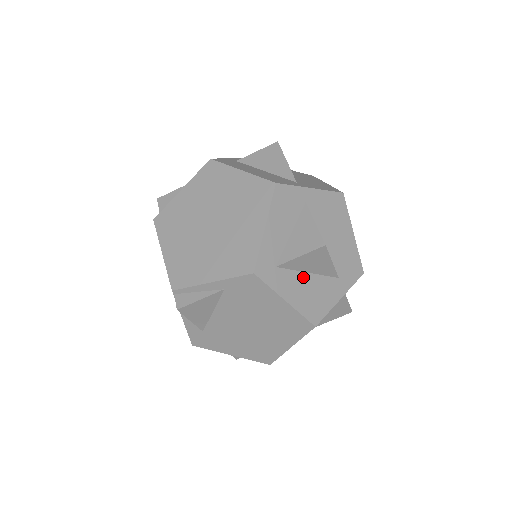
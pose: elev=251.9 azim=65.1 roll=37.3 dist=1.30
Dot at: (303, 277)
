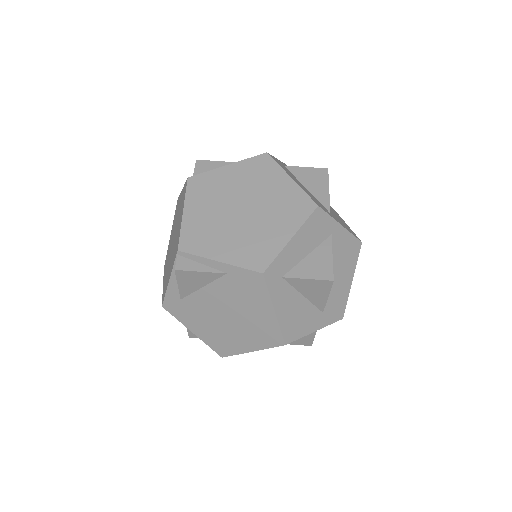
Dot at: (298, 297)
